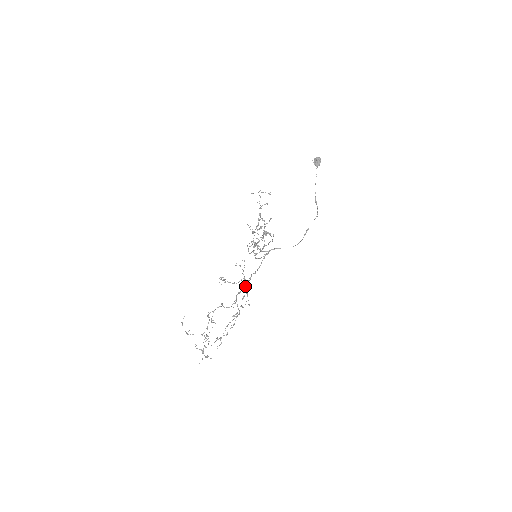
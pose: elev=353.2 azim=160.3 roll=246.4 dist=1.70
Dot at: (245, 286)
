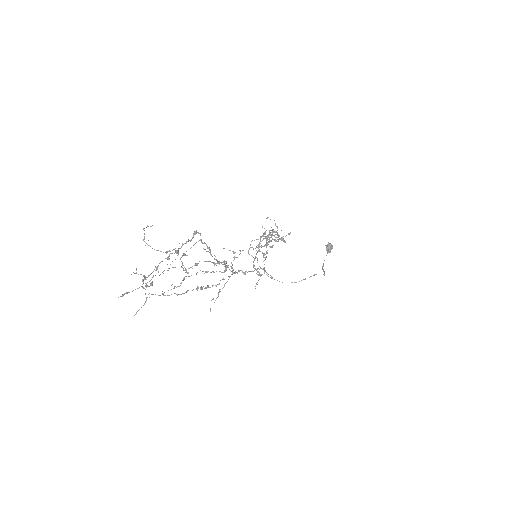
Dot at: (231, 271)
